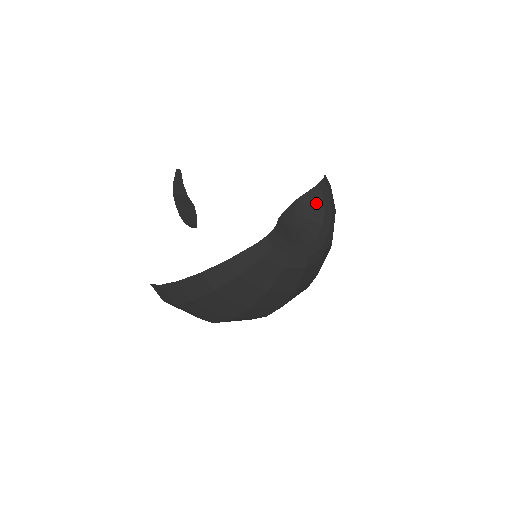
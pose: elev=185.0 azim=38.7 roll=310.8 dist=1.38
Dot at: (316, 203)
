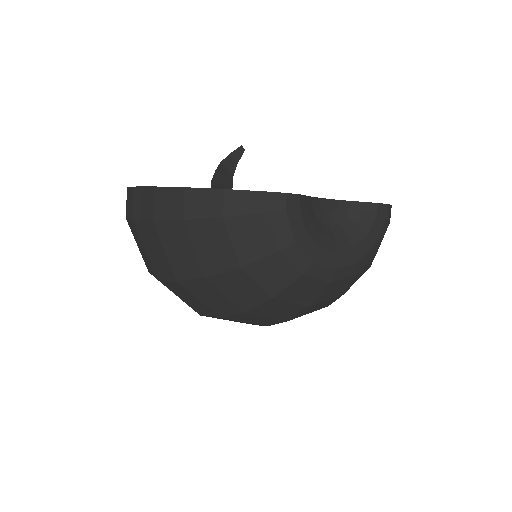
Dot at: (363, 221)
